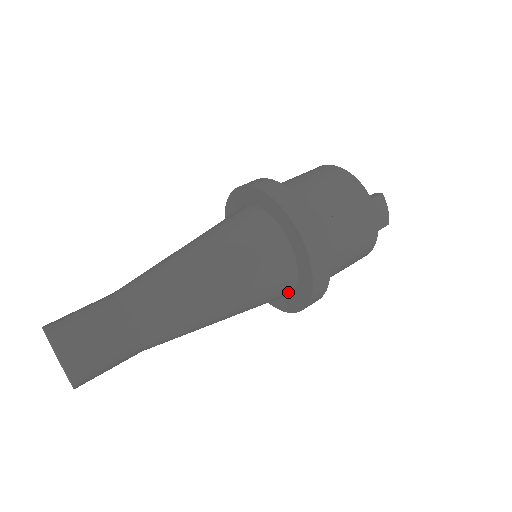
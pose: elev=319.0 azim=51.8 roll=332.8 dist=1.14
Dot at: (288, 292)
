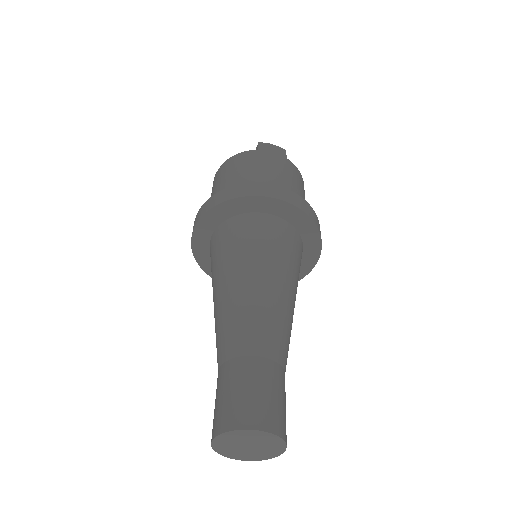
Dot at: (299, 241)
